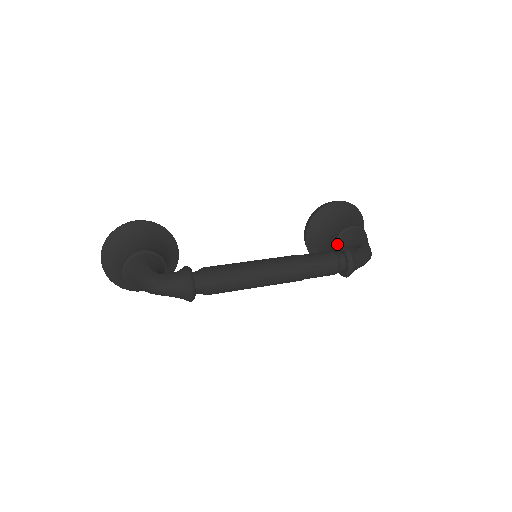
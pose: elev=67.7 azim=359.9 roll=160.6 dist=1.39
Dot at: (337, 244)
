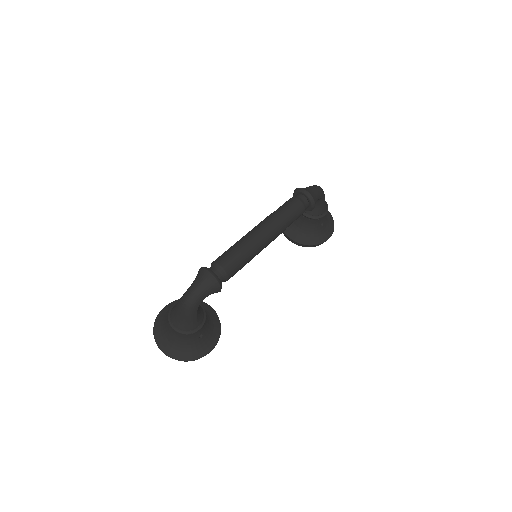
Dot at: occluded
